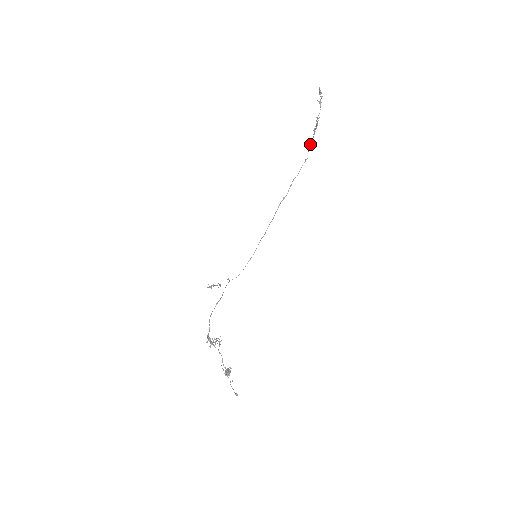
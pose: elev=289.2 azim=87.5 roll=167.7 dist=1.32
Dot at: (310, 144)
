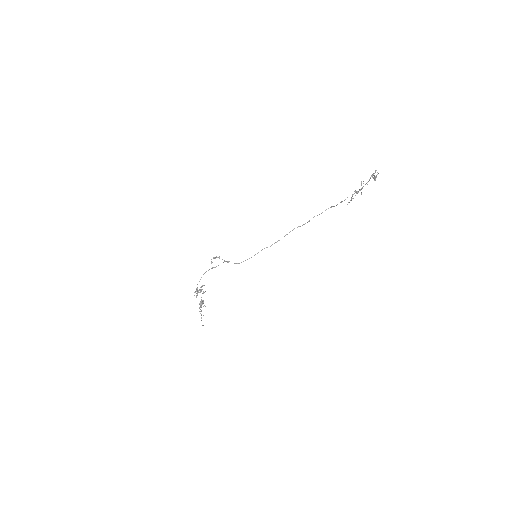
Dot at: occluded
